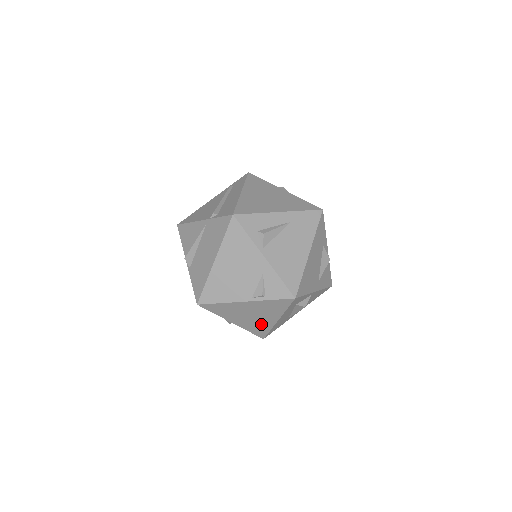
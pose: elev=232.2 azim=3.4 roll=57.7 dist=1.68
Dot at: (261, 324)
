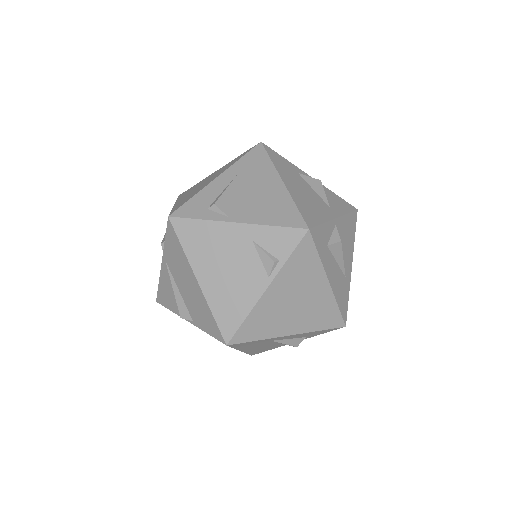
Dot at: (319, 306)
